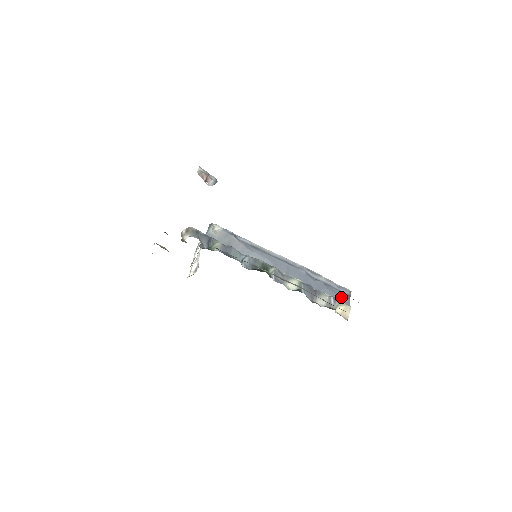
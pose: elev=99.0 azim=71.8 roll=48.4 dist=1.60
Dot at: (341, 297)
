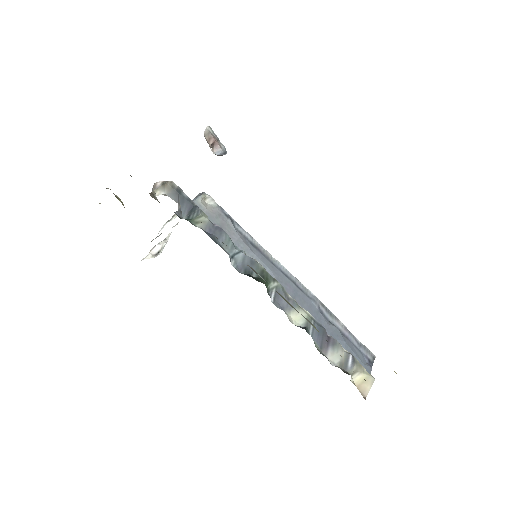
Dot at: (361, 360)
